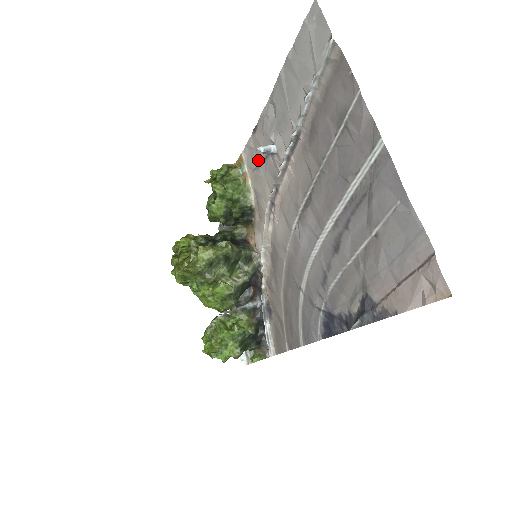
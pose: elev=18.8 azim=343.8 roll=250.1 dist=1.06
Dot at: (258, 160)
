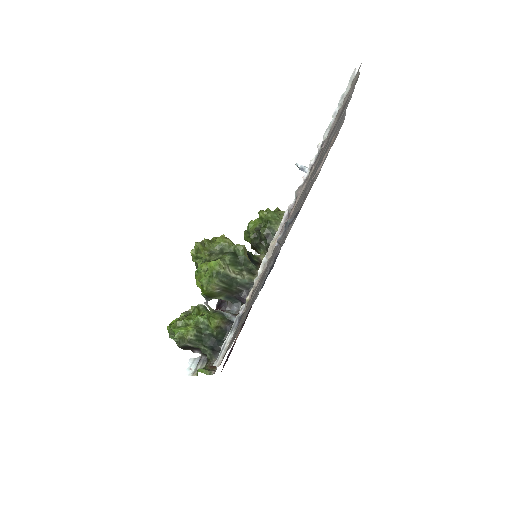
Dot at: occluded
